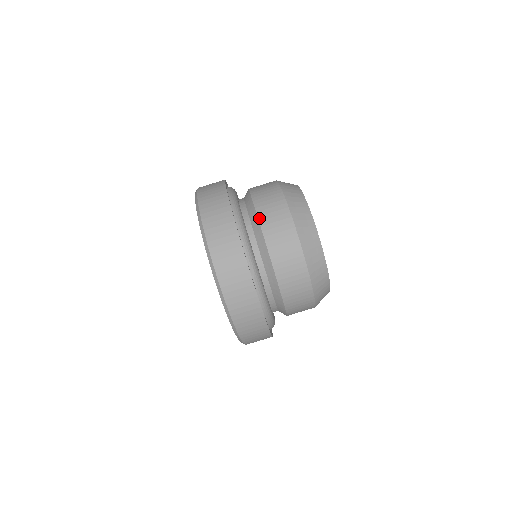
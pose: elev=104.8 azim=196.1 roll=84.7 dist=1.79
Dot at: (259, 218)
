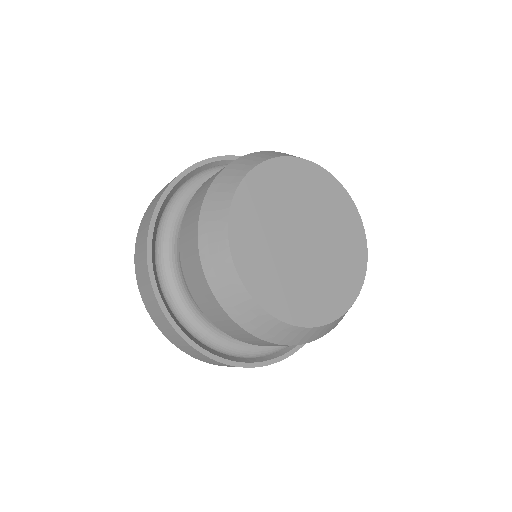
Dot at: (181, 225)
